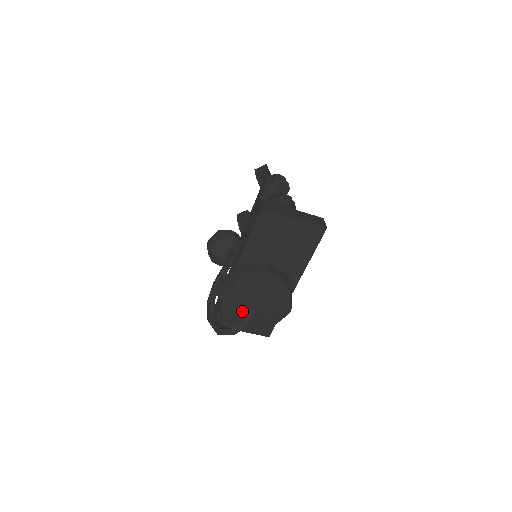
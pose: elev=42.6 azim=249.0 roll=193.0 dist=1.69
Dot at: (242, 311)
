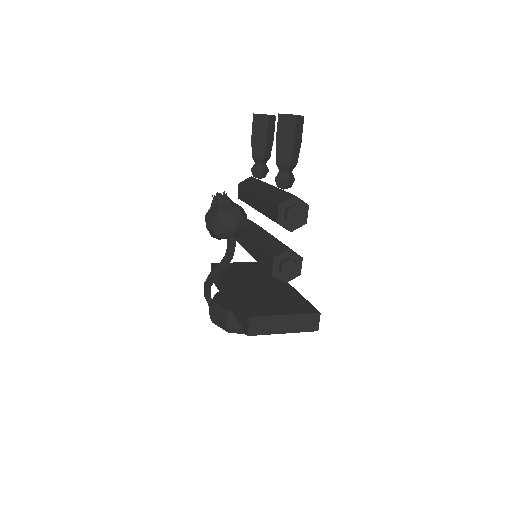
Dot at: occluded
